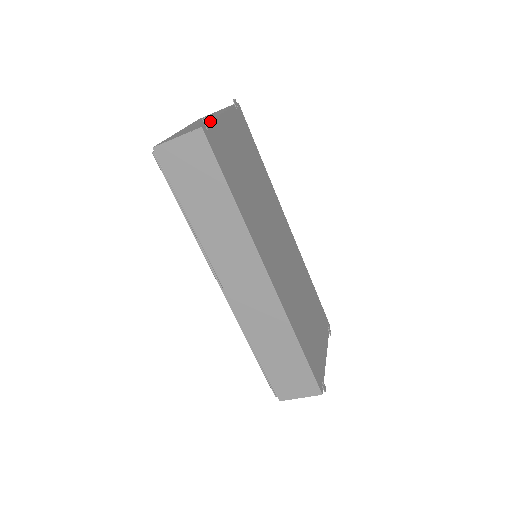
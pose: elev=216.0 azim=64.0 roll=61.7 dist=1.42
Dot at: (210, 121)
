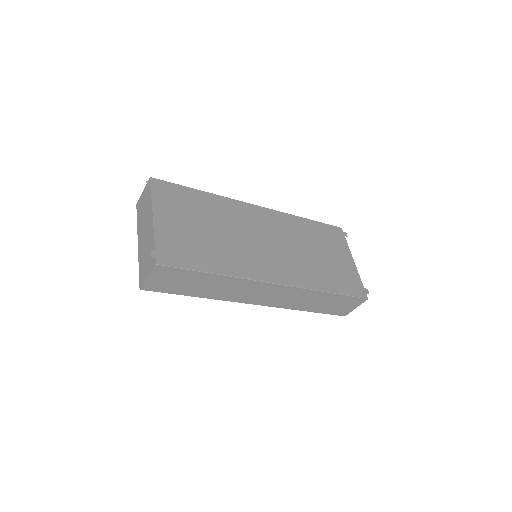
Dot at: (155, 246)
